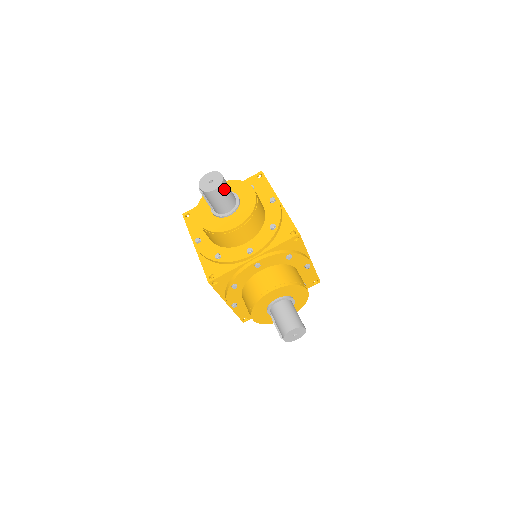
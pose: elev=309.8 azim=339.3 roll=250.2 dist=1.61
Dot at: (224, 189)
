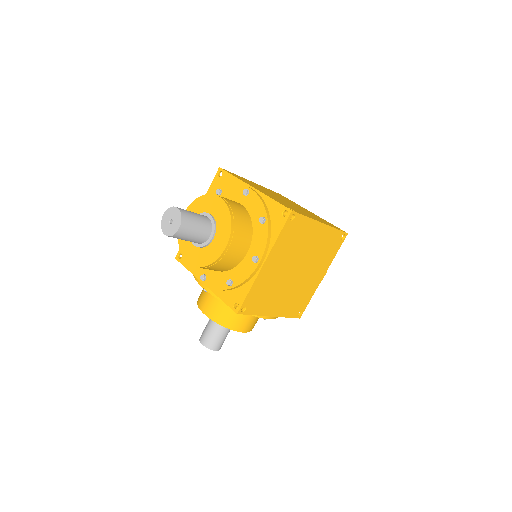
Dot at: (178, 237)
